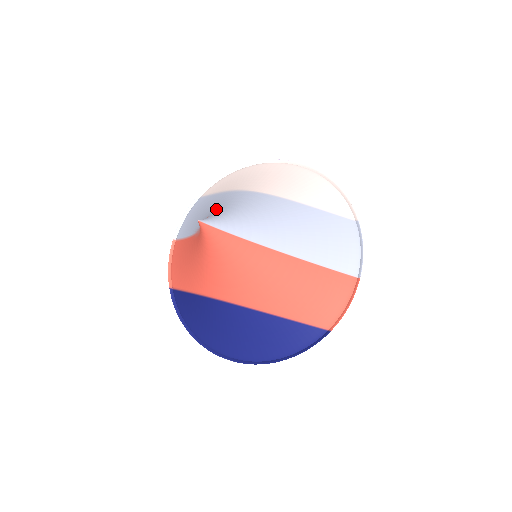
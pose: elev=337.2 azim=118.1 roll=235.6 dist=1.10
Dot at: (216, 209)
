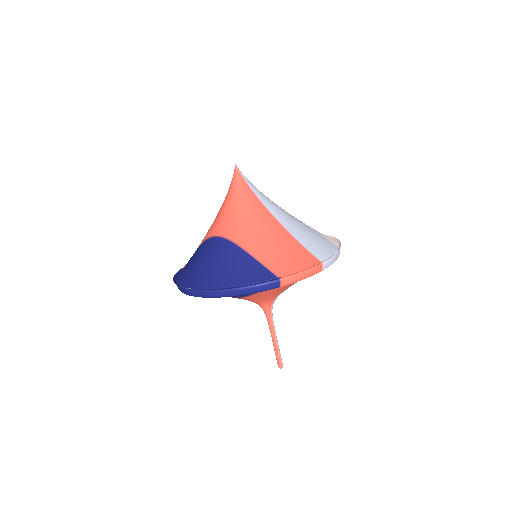
Dot at: occluded
